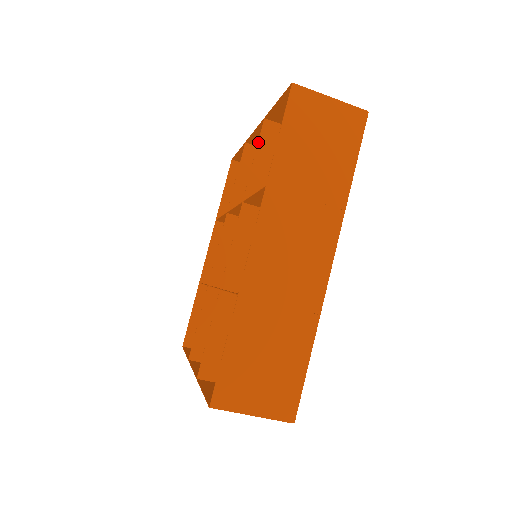
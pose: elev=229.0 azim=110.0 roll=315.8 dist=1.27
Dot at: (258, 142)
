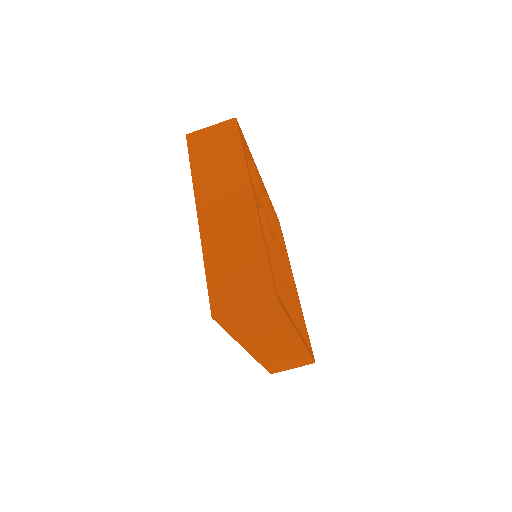
Dot at: occluded
